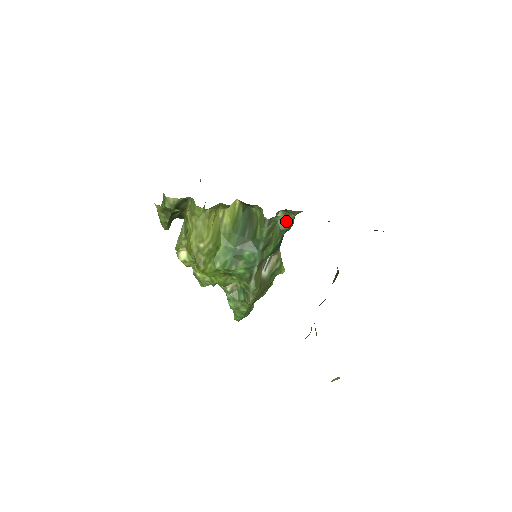
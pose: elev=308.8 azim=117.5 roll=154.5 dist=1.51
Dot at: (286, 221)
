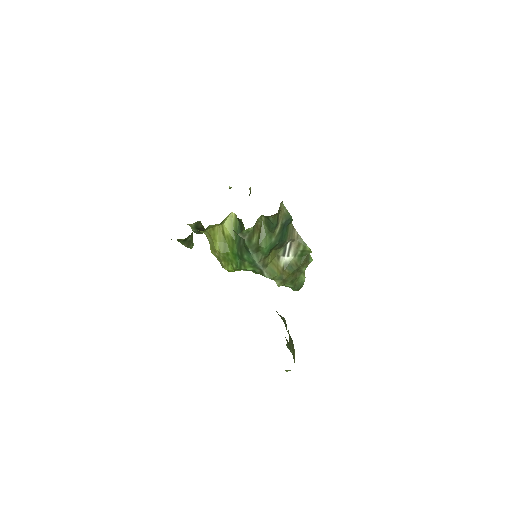
Dot at: (270, 223)
